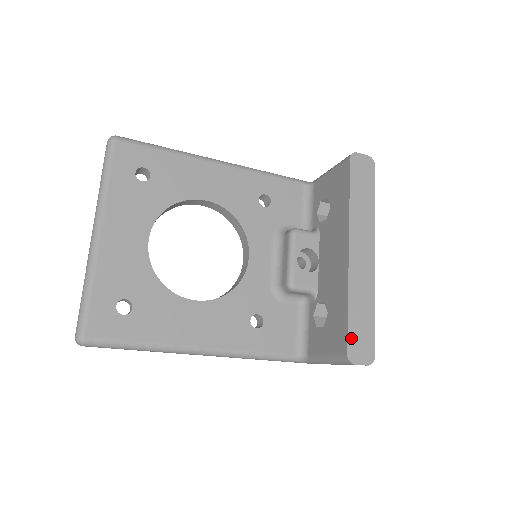
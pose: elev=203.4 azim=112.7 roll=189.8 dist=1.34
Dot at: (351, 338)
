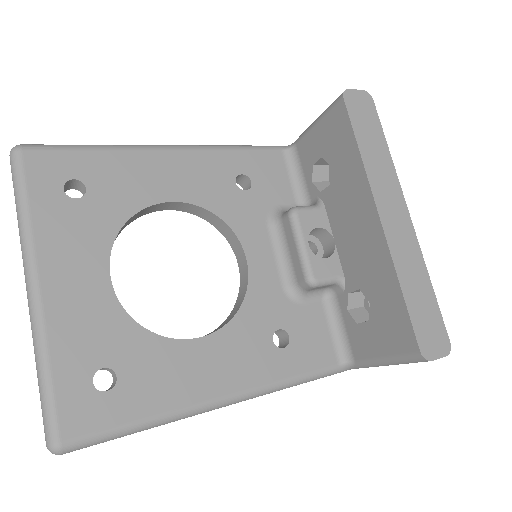
Dot at: (417, 328)
